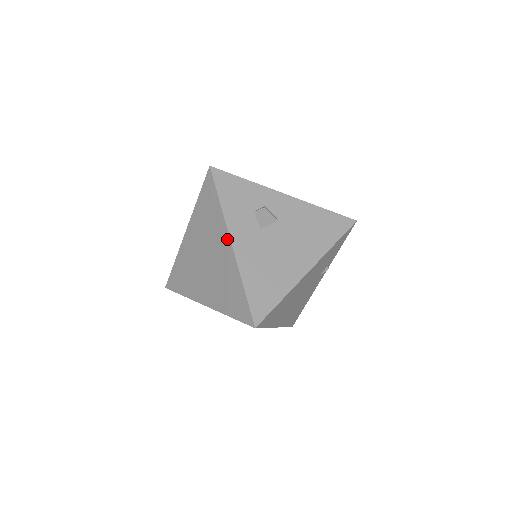
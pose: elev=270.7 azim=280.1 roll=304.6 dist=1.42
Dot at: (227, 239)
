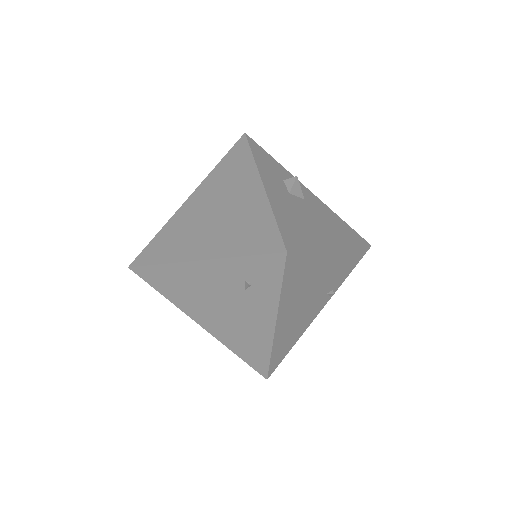
Dot at: (257, 181)
